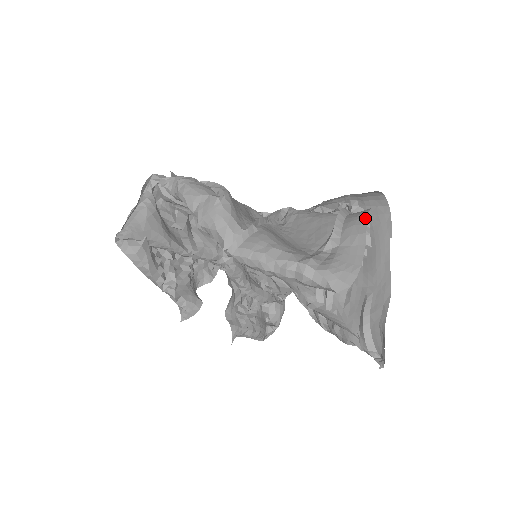
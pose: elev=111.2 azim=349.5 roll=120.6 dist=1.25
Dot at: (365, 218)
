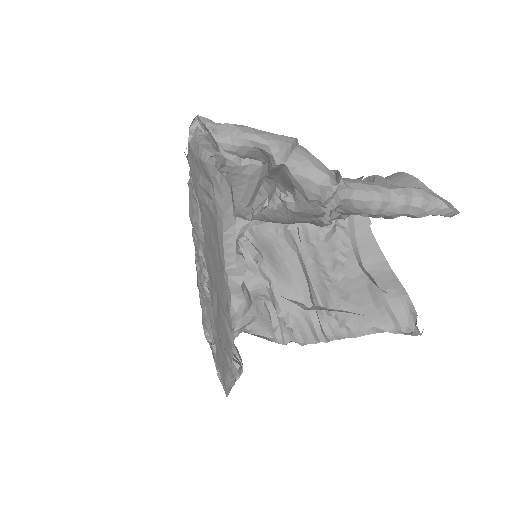
Dot at: (405, 174)
